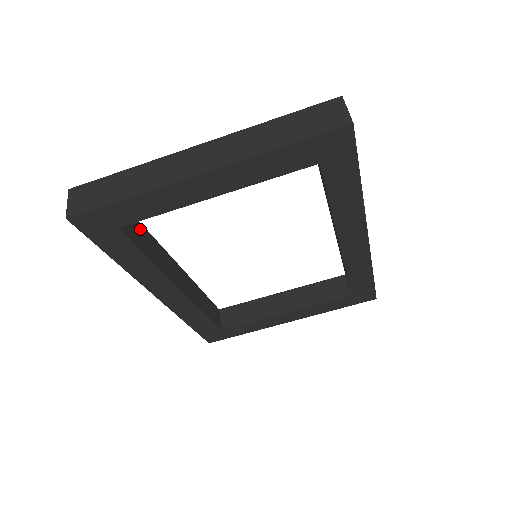
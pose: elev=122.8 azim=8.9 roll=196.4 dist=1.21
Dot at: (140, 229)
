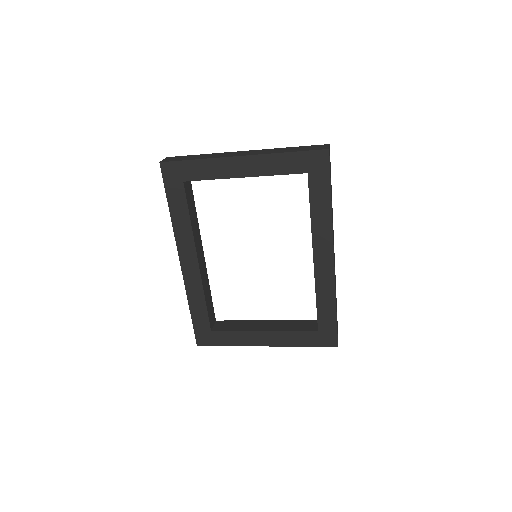
Dot at: (193, 201)
